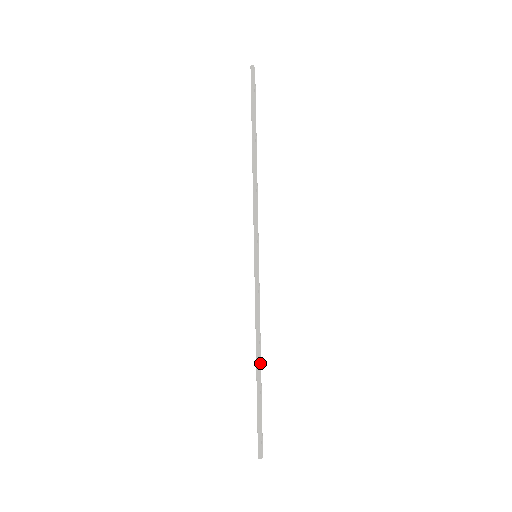
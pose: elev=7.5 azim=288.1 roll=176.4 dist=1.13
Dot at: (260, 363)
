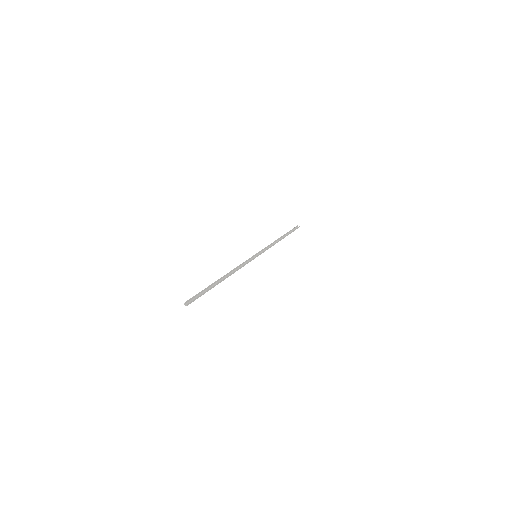
Dot at: (224, 279)
